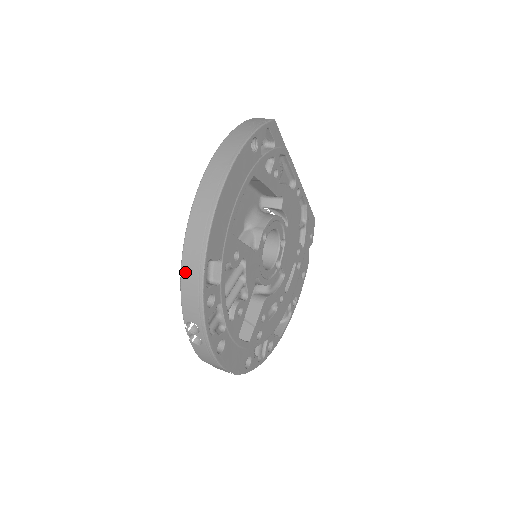
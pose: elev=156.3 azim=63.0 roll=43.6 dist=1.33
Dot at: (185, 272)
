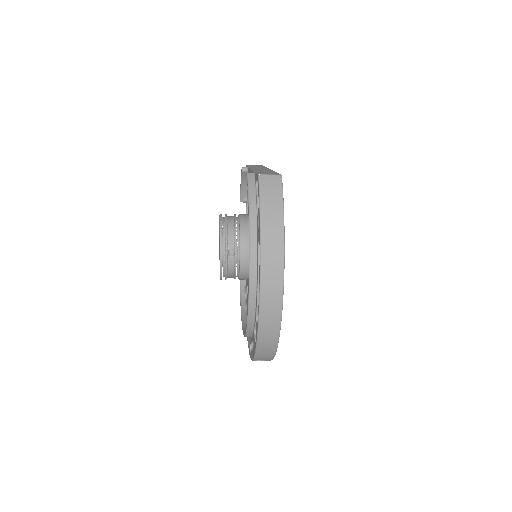
Dot at: (261, 345)
